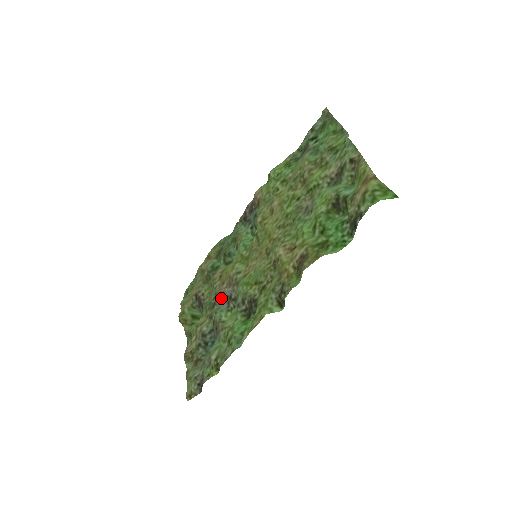
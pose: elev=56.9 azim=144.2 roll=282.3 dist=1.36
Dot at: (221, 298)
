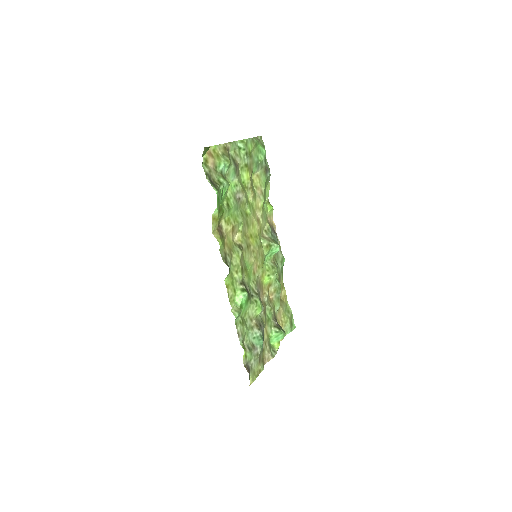
Dot at: (262, 303)
